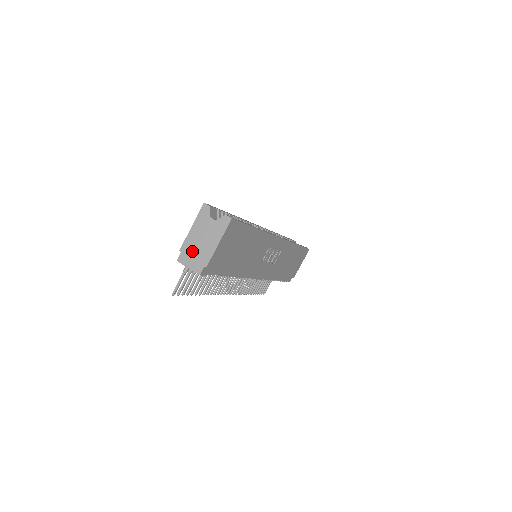
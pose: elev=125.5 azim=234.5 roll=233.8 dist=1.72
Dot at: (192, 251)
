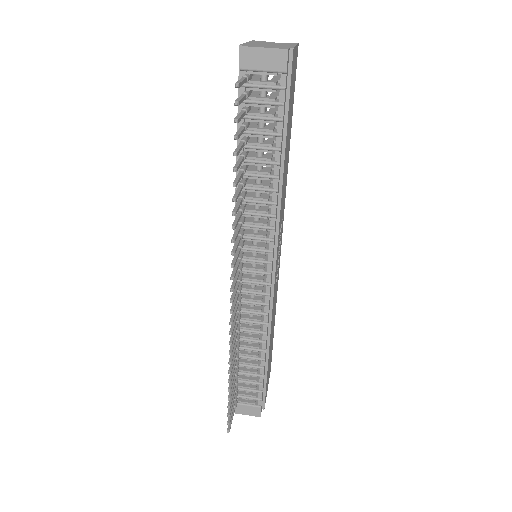
Dot at: (261, 45)
